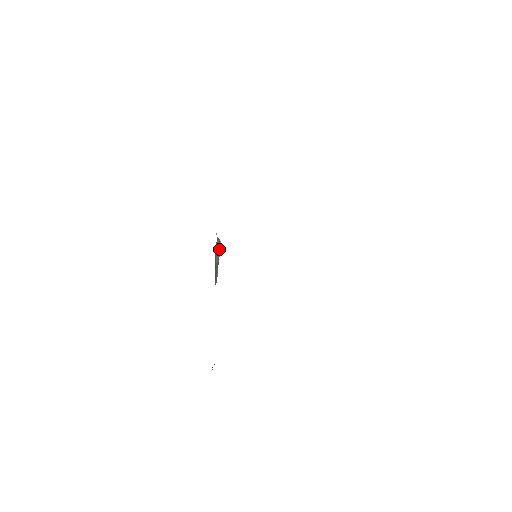
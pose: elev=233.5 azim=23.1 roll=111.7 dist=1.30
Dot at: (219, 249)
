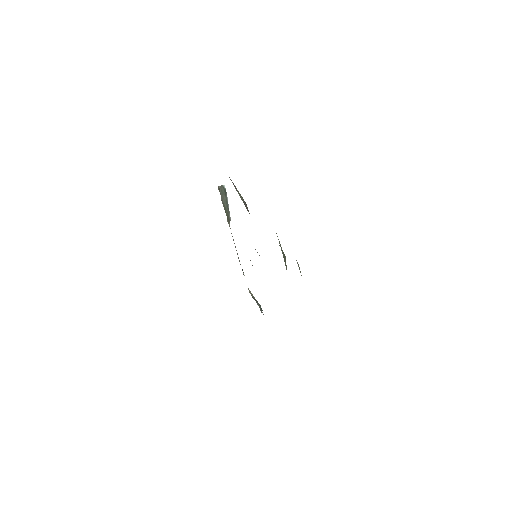
Dot at: (225, 194)
